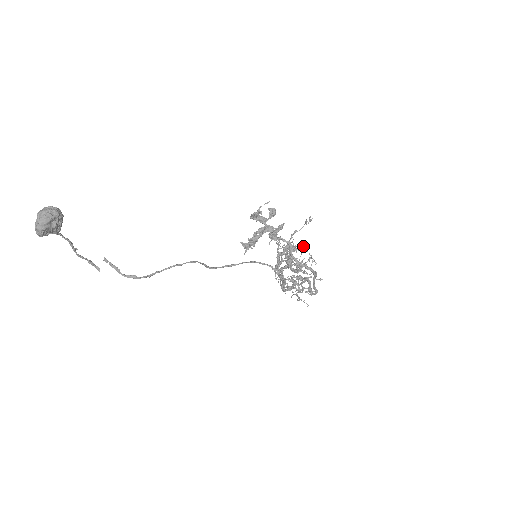
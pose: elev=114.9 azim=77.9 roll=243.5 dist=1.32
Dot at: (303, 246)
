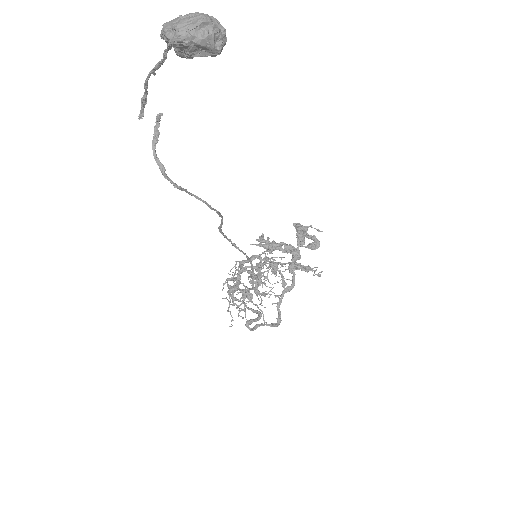
Dot at: occluded
